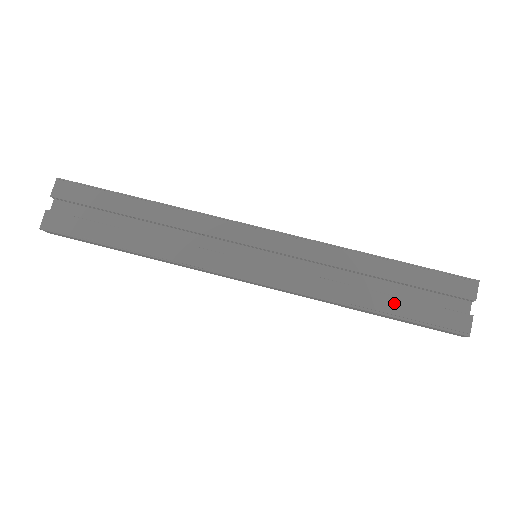
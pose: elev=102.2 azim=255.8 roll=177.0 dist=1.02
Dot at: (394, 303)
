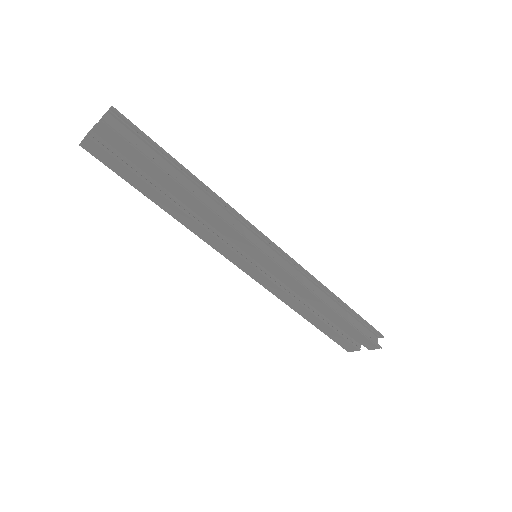
Dot at: (322, 325)
